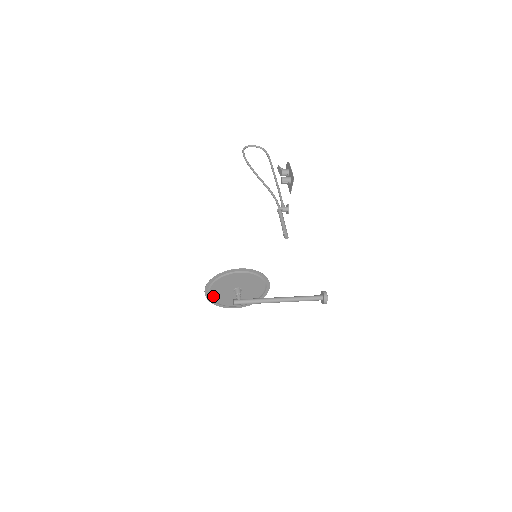
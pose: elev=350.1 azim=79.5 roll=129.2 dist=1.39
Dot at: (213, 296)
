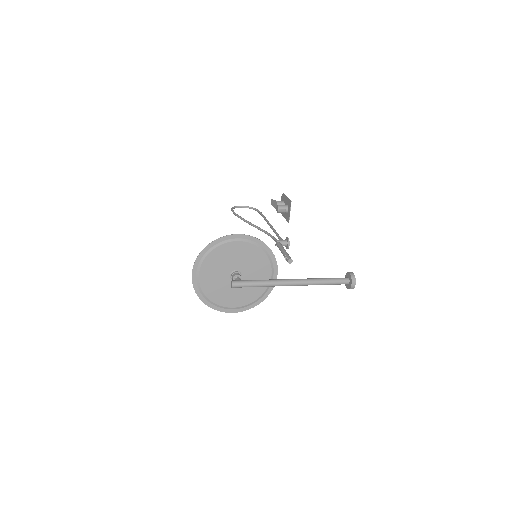
Dot at: (203, 286)
